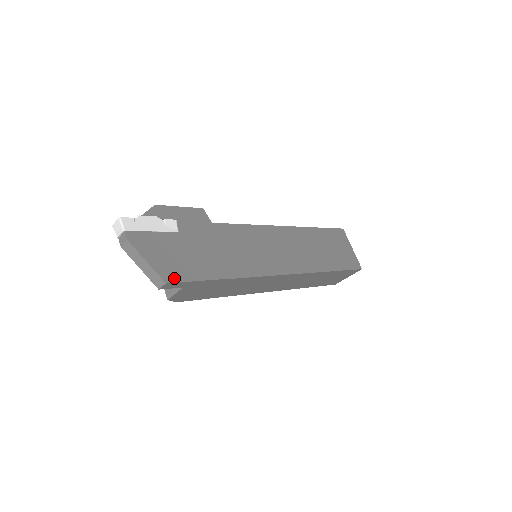
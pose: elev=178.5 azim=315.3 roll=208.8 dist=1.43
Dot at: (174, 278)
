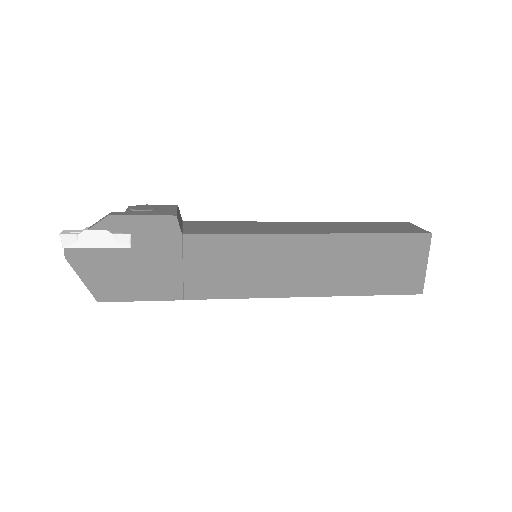
Dot at: (109, 297)
